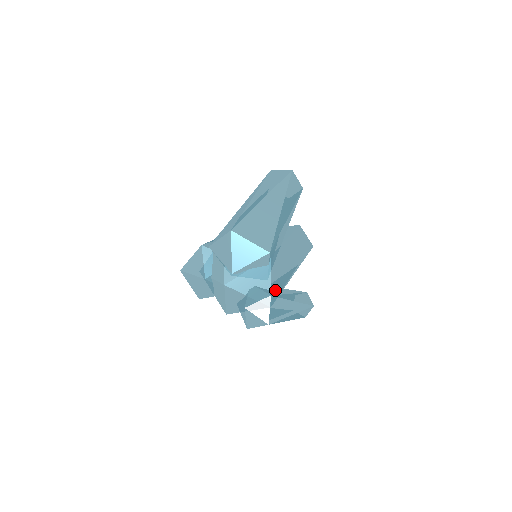
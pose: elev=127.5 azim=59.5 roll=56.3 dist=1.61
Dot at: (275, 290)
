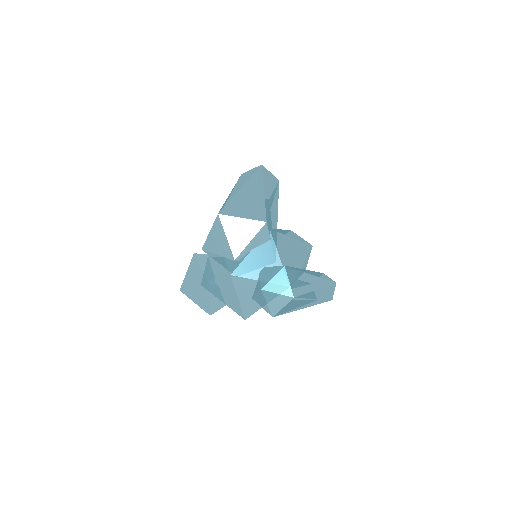
Dot at: occluded
